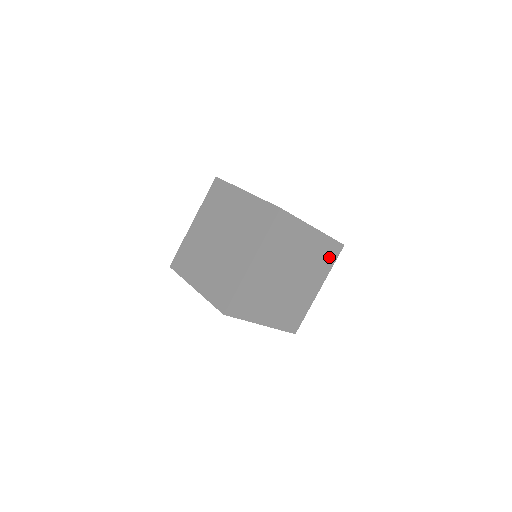
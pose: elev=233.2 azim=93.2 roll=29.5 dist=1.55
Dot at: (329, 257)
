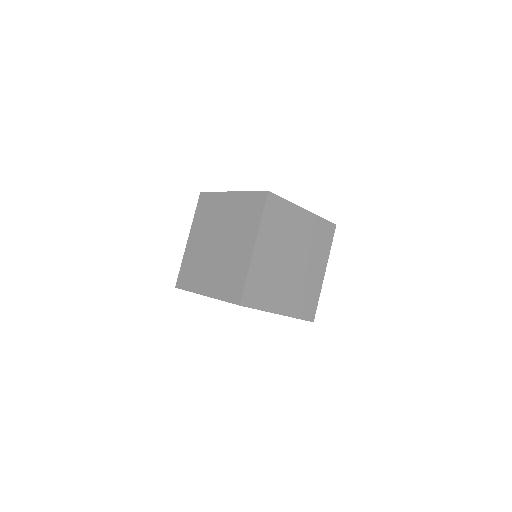
Dot at: (325, 238)
